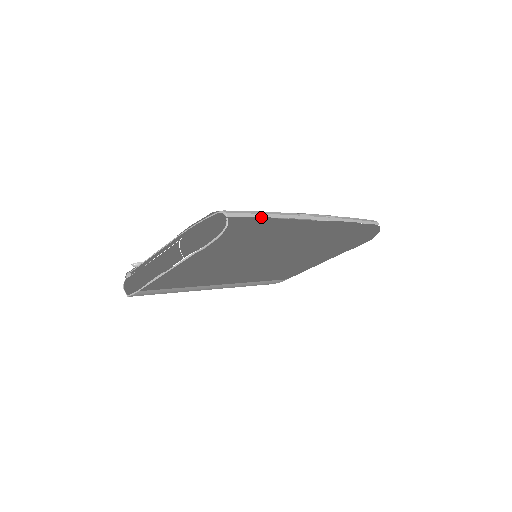
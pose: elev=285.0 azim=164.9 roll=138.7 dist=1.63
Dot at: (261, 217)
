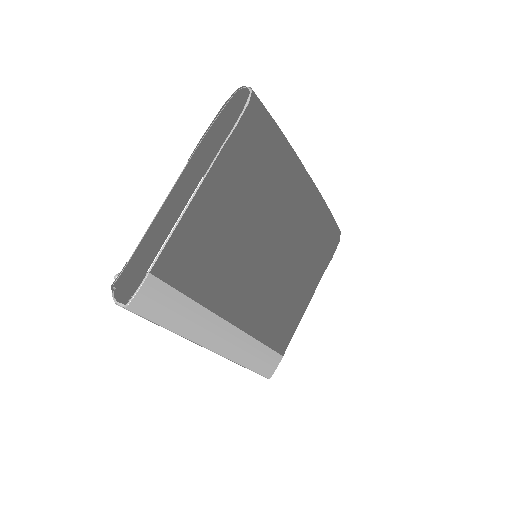
Dot at: occluded
